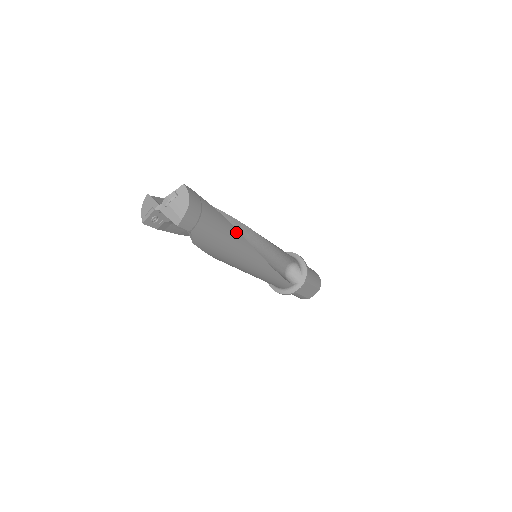
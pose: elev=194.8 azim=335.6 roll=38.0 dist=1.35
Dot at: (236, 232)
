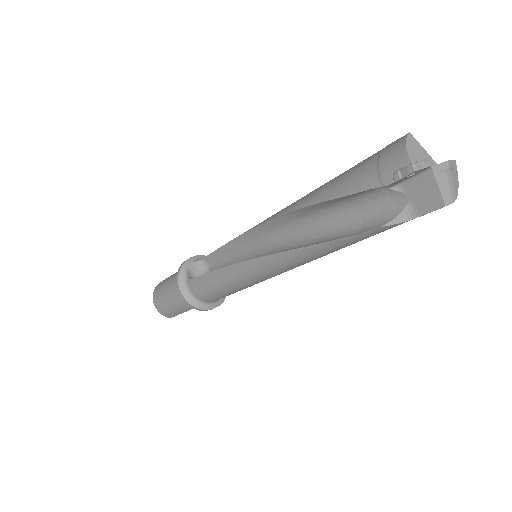
Dot at: occluded
